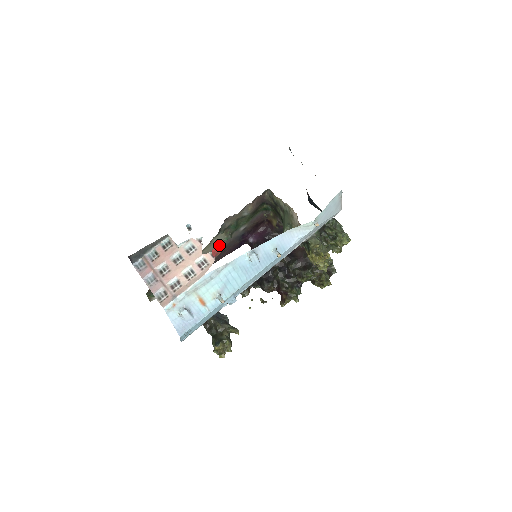
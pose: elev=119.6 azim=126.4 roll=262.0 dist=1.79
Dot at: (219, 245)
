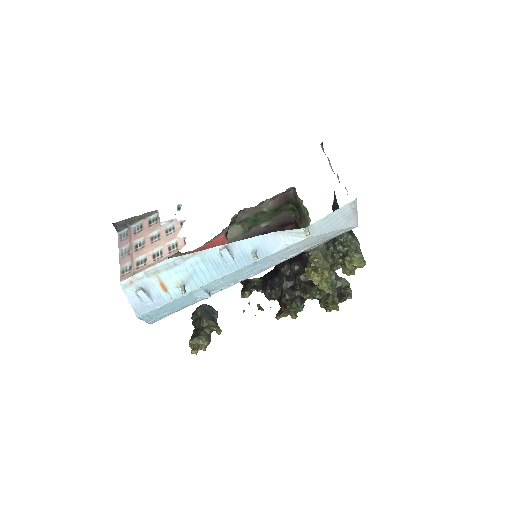
Dot at: (224, 236)
